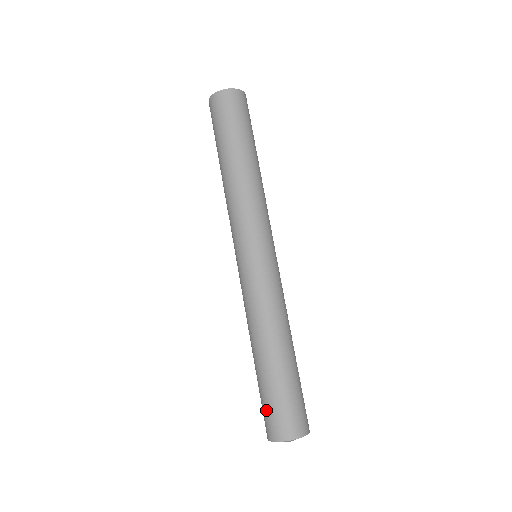
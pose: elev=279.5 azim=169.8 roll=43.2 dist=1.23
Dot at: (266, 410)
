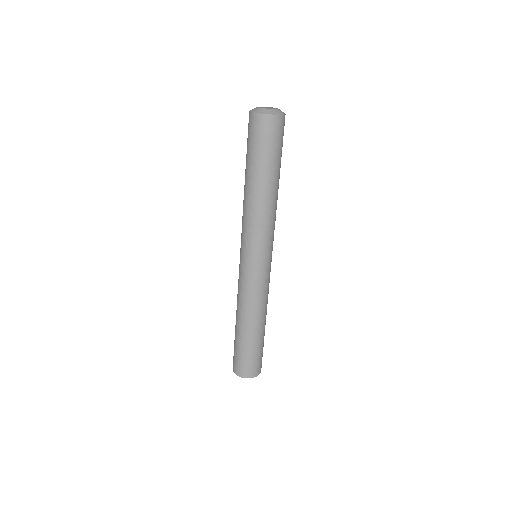
Dot at: occluded
